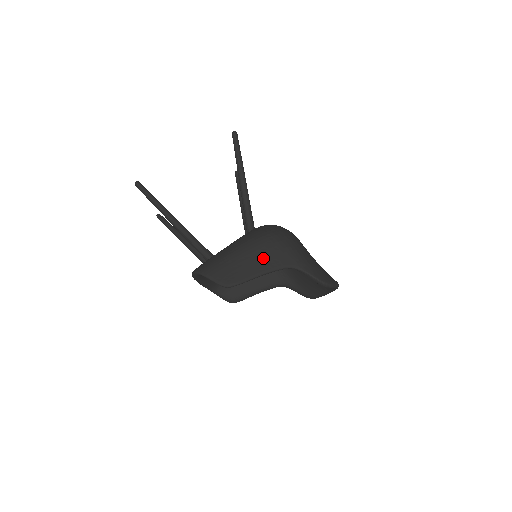
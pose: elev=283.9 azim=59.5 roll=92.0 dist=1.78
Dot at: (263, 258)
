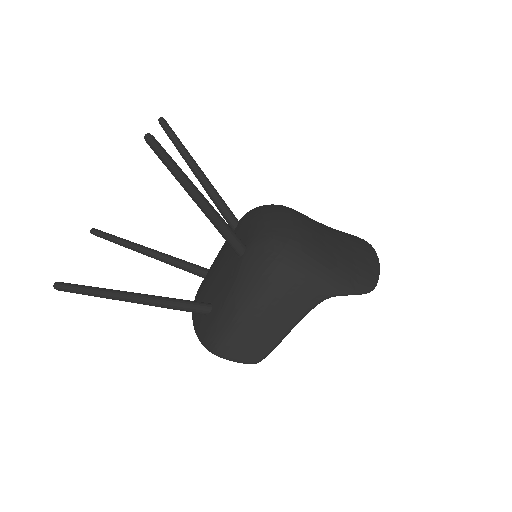
Dot at: (285, 309)
